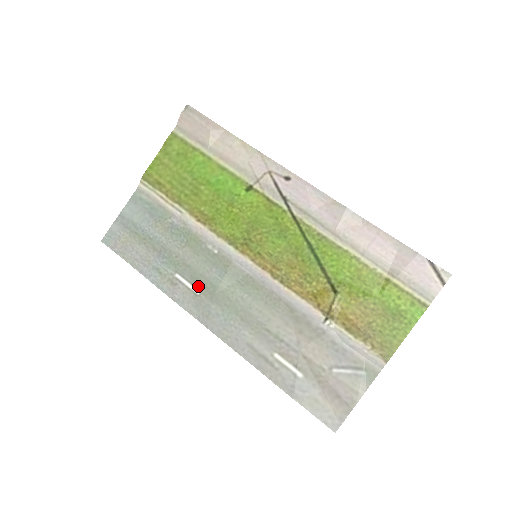
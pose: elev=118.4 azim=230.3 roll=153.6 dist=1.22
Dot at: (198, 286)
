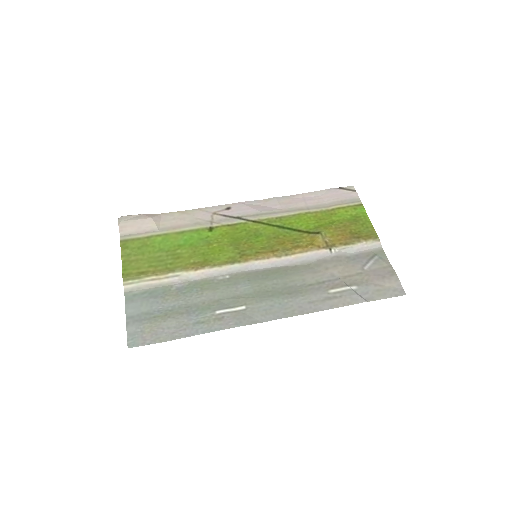
Dot at: (239, 304)
